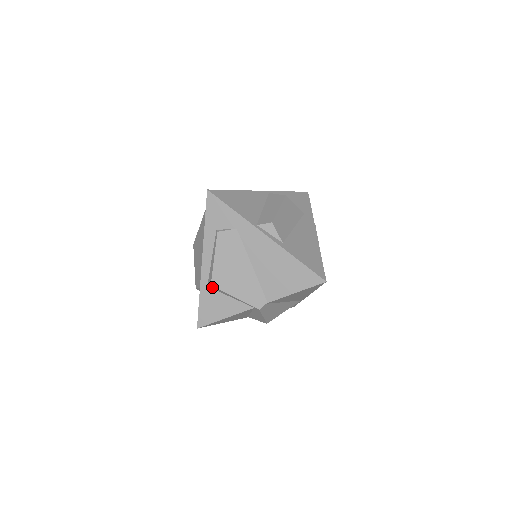
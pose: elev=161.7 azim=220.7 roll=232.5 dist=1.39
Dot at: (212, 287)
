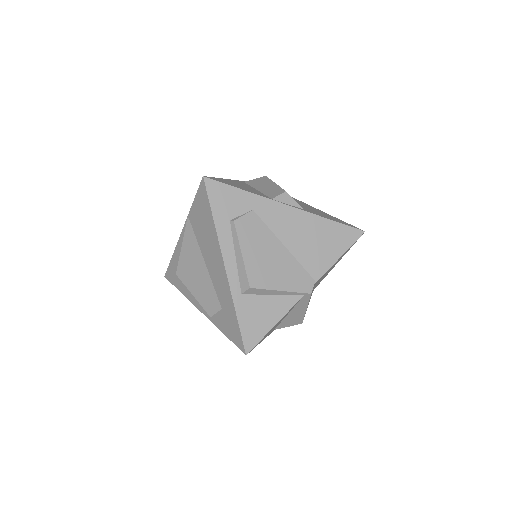
Dot at: (250, 291)
